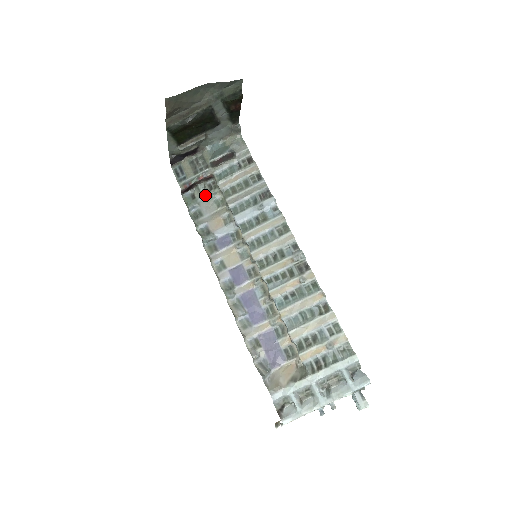
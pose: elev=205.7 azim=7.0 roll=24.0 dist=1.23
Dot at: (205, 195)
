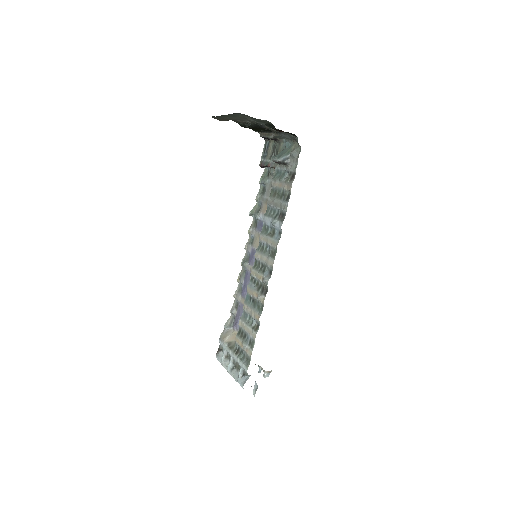
Dot at: occluded
